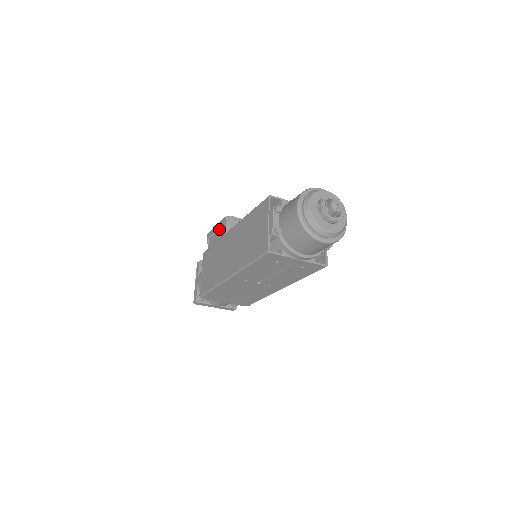
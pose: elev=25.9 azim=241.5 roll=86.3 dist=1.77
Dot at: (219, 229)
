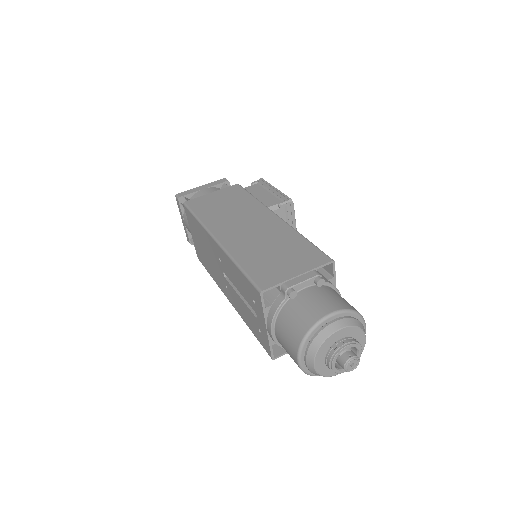
Dot at: (273, 194)
